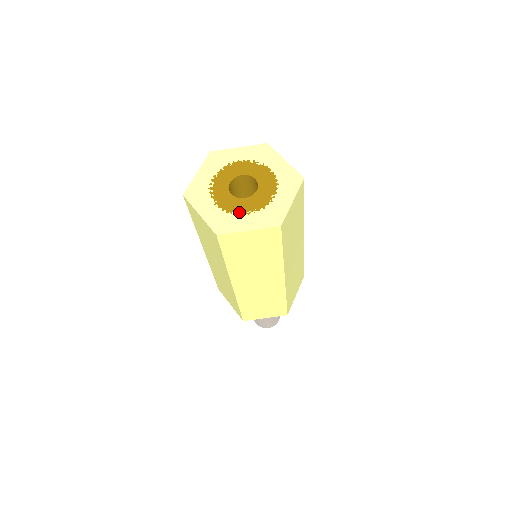
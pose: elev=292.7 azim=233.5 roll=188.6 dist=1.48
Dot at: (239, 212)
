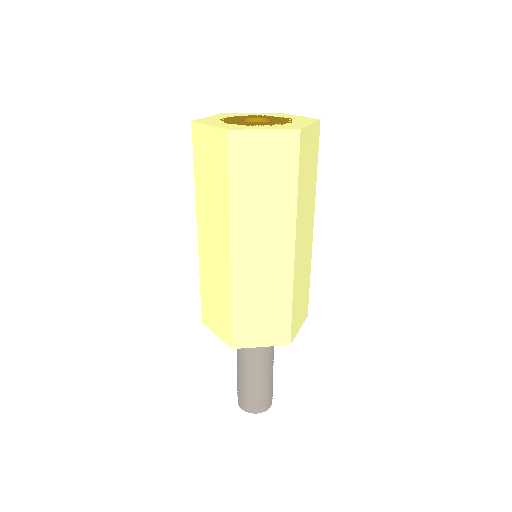
Dot at: (226, 122)
